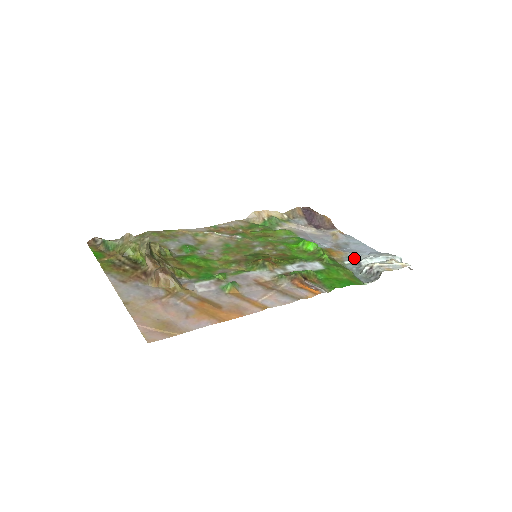
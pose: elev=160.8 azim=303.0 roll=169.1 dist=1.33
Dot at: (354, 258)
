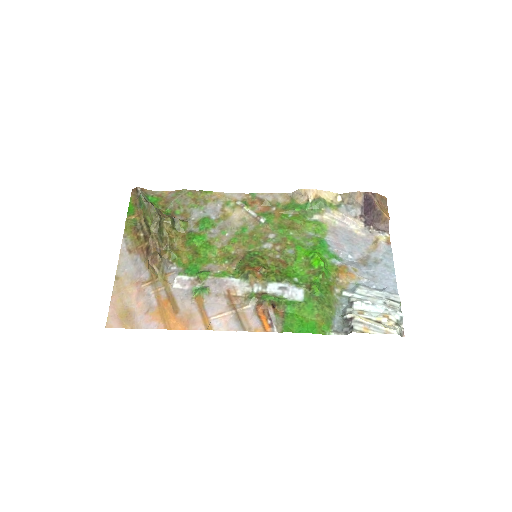
Dot at: (357, 291)
